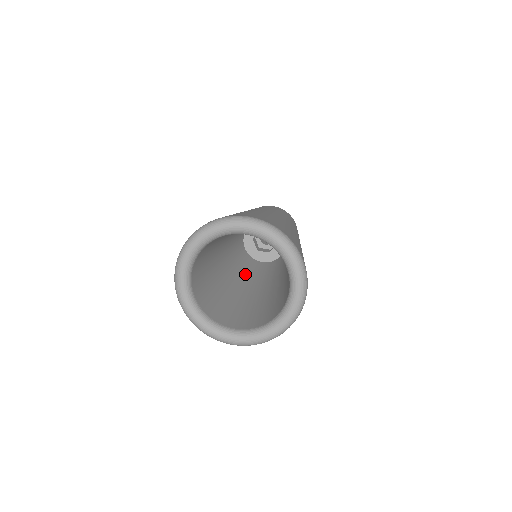
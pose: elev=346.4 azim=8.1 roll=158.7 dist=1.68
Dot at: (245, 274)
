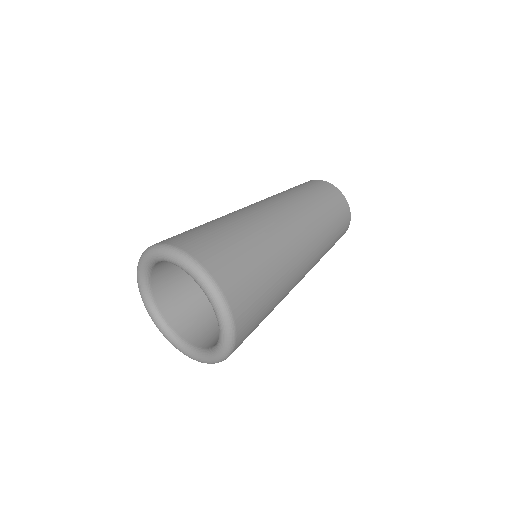
Dot at: occluded
